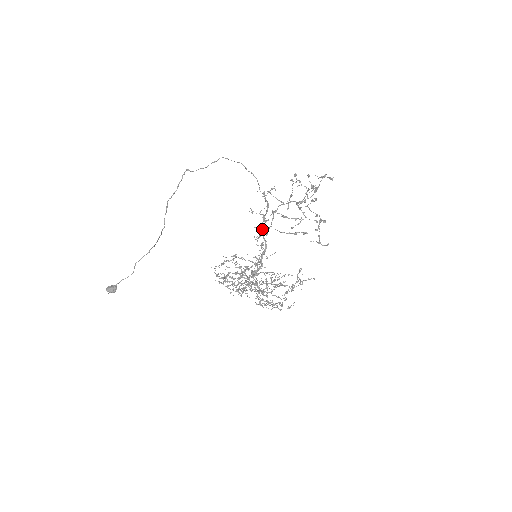
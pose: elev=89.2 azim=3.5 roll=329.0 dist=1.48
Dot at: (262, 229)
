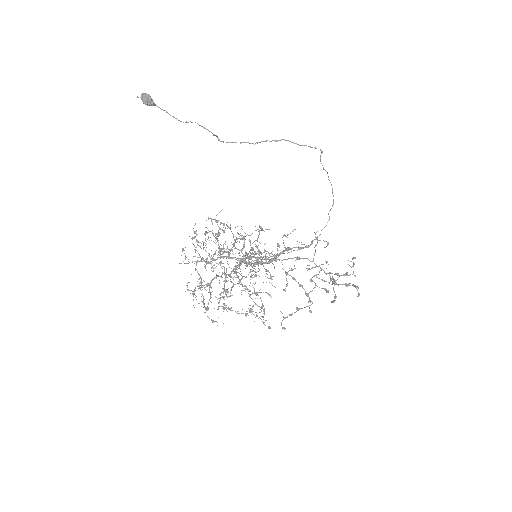
Dot at: (285, 250)
